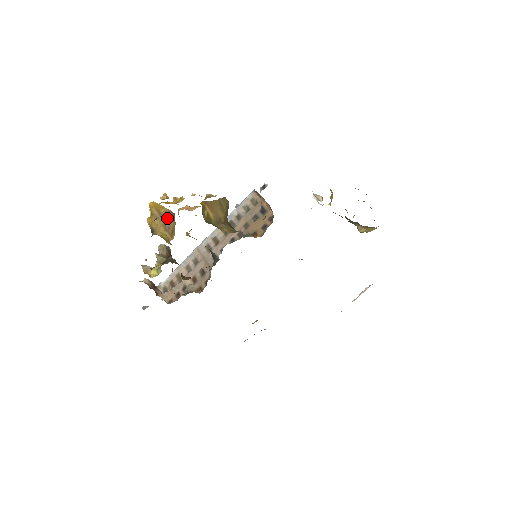
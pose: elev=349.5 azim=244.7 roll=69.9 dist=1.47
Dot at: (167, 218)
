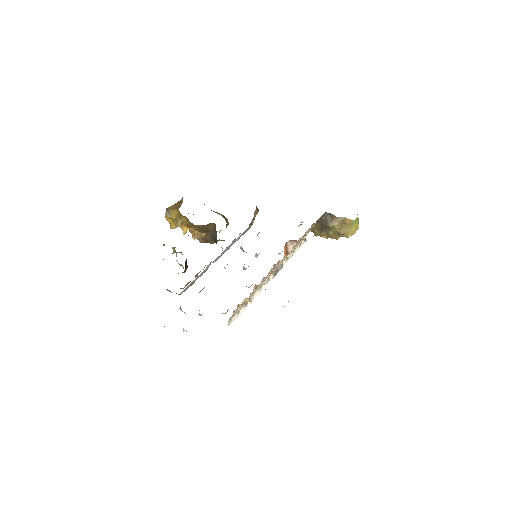
Dot at: (178, 204)
